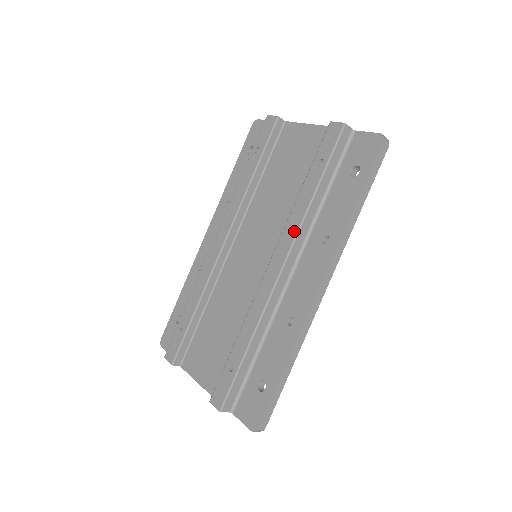
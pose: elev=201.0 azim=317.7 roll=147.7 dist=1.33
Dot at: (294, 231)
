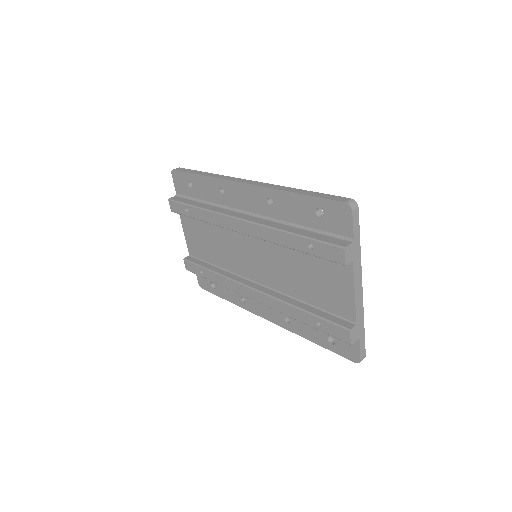
Dot at: (274, 307)
